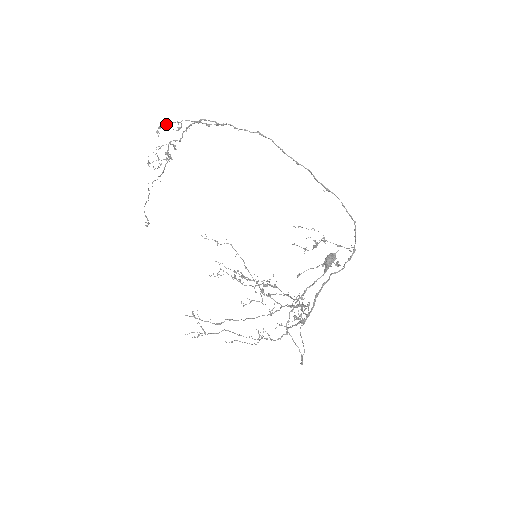
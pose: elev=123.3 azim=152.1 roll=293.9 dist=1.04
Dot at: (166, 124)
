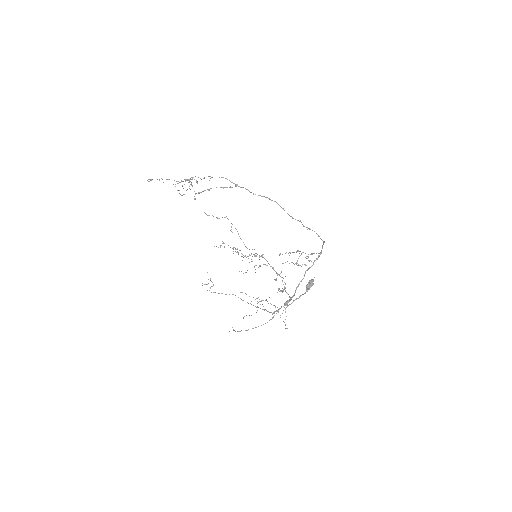
Dot at: (201, 192)
